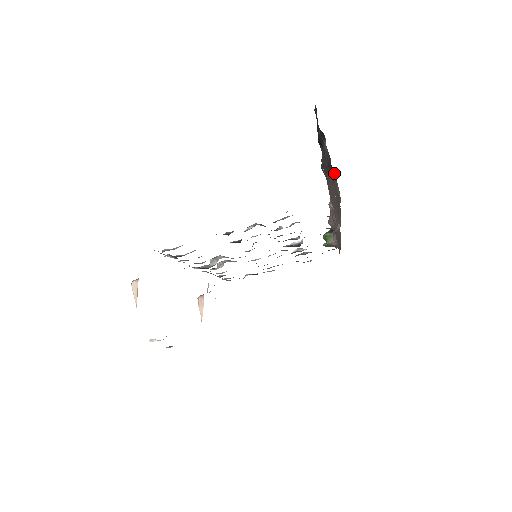
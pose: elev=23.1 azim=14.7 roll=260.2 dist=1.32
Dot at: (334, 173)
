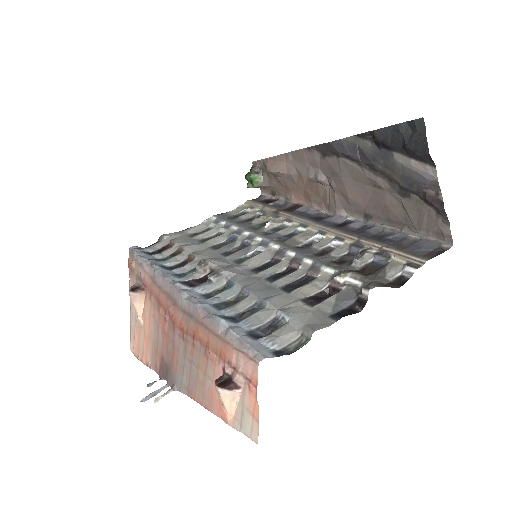
Dot at: (442, 215)
